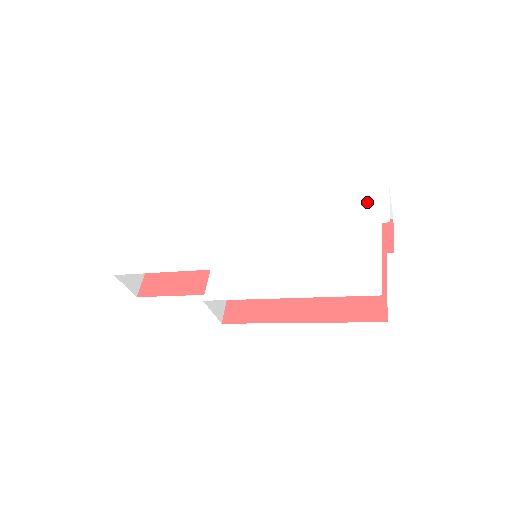
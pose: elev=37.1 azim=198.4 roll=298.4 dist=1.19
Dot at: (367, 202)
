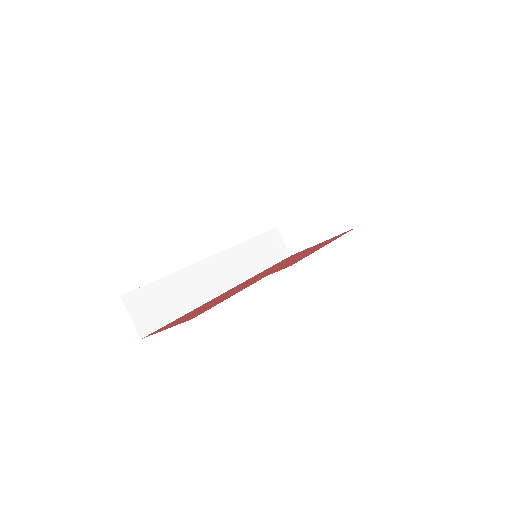
Dot at: occluded
